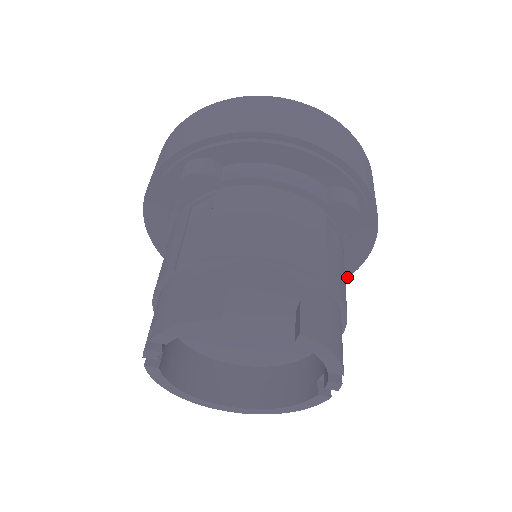
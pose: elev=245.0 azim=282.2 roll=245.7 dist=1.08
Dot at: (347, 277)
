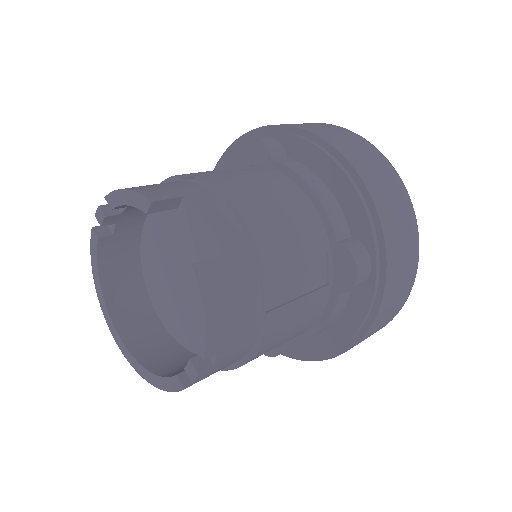
Dot at: (321, 360)
